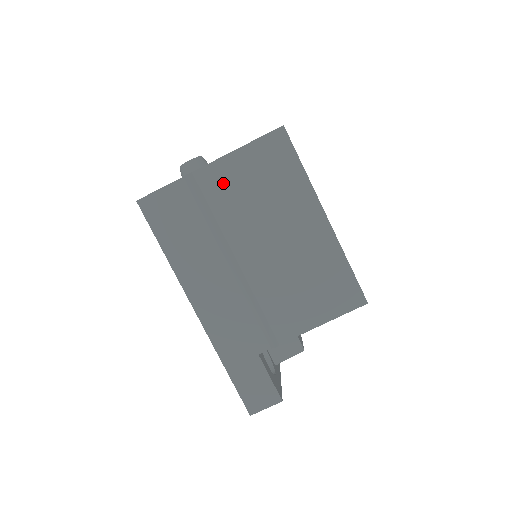
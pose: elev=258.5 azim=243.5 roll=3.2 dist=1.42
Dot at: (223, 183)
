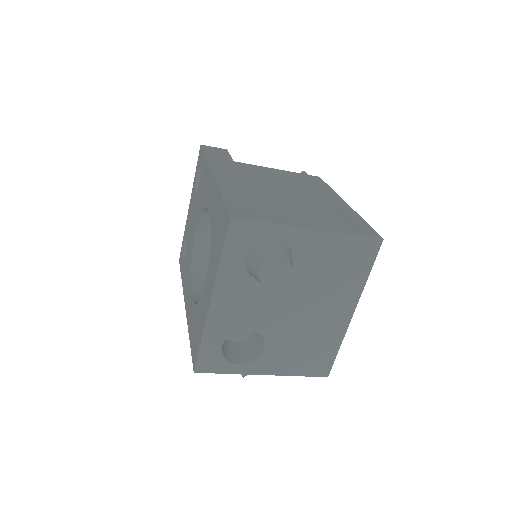
Dot at: occluded
